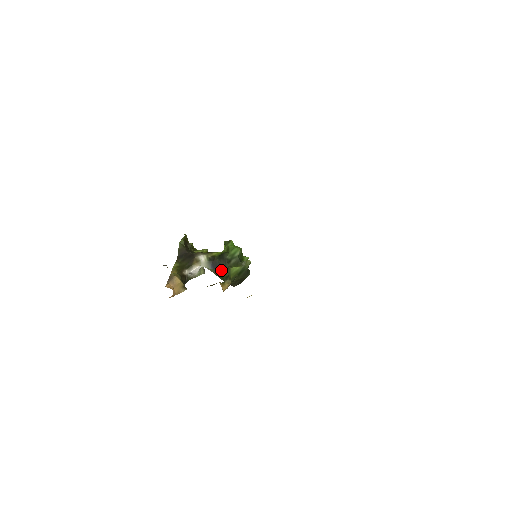
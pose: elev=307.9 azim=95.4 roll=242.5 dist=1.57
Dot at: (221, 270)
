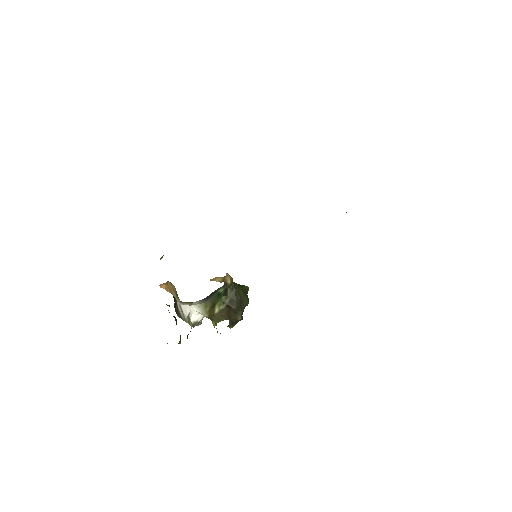
Dot at: (218, 290)
